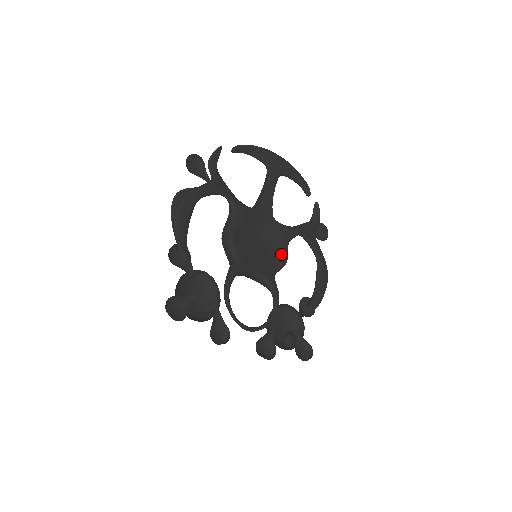
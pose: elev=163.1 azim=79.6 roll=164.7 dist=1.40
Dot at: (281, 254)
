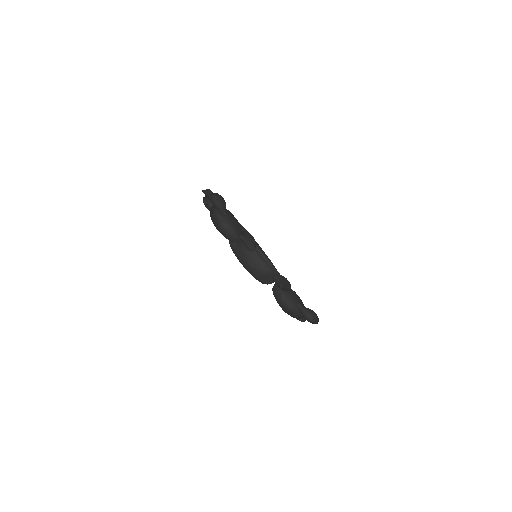
Dot at: occluded
